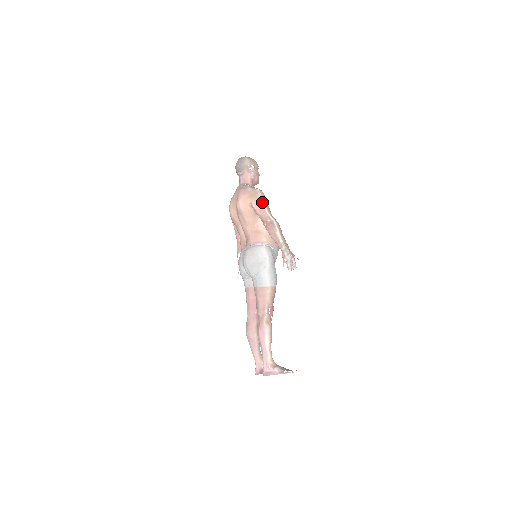
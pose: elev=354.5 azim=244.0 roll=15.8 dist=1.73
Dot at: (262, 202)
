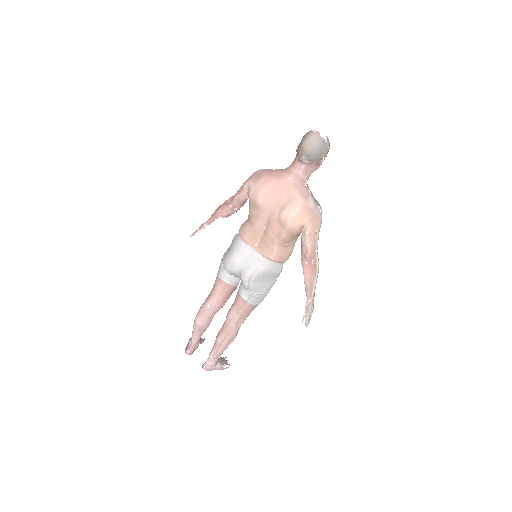
Dot at: (318, 234)
